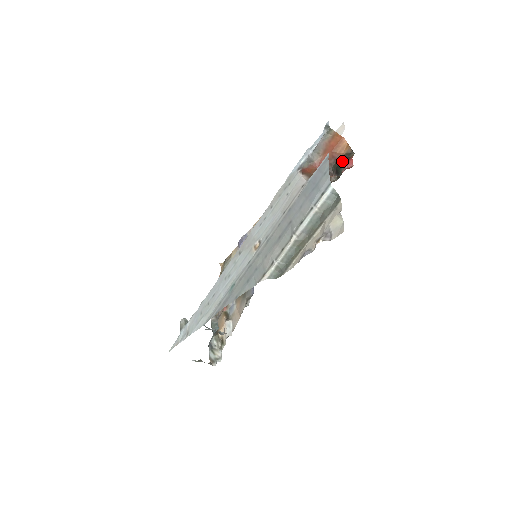
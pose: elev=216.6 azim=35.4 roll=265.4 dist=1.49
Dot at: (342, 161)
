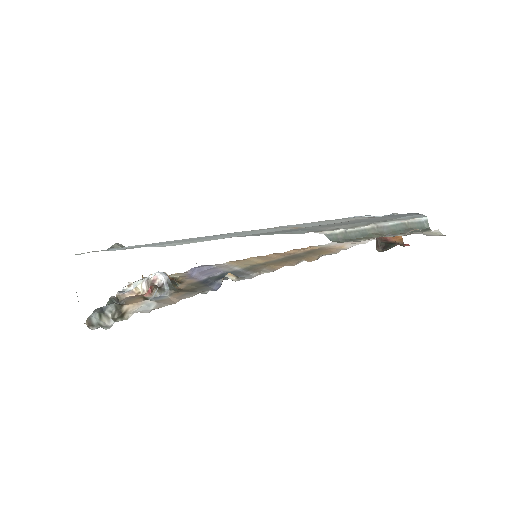
Dot at: (394, 242)
